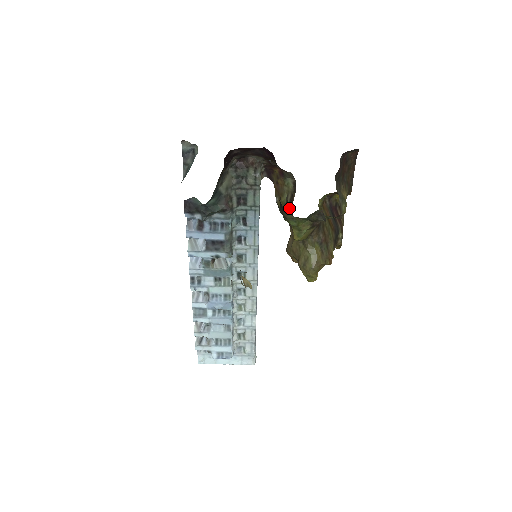
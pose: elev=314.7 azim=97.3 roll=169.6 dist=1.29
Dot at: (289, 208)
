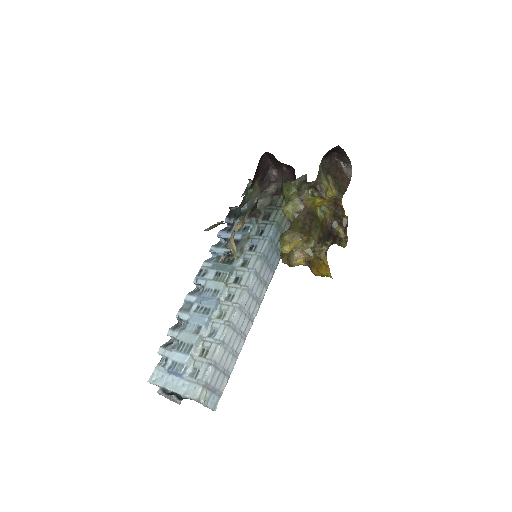
Dot at: occluded
